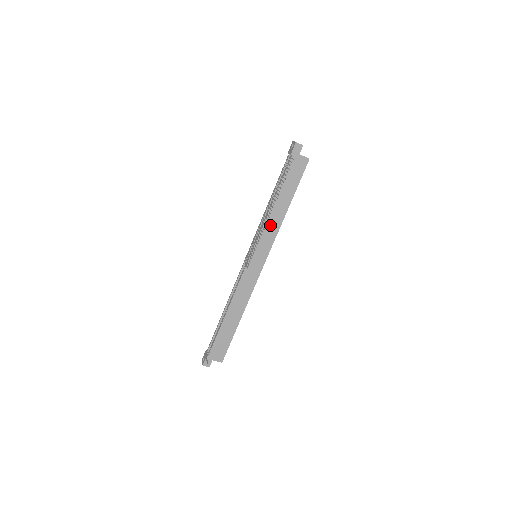
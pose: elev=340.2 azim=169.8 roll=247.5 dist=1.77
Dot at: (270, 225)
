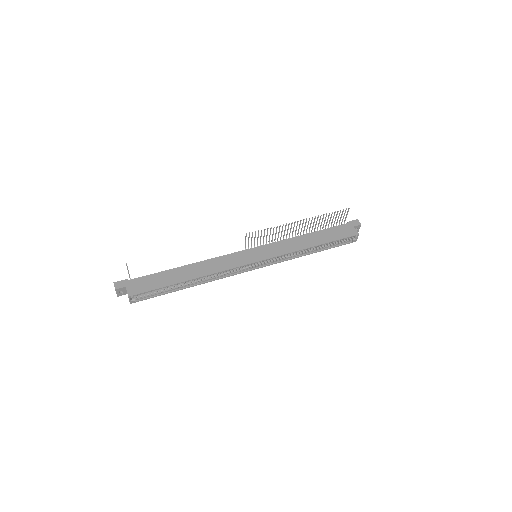
Dot at: (290, 244)
